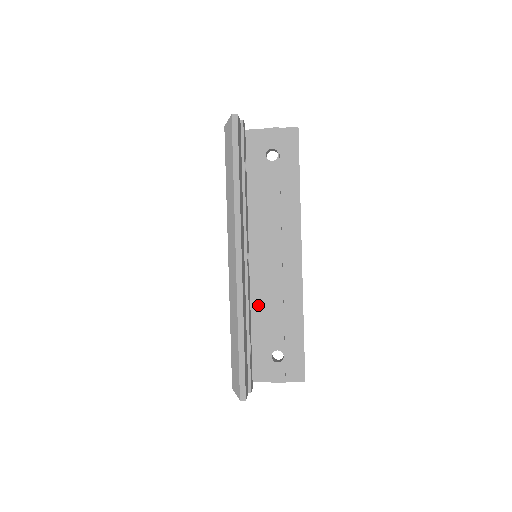
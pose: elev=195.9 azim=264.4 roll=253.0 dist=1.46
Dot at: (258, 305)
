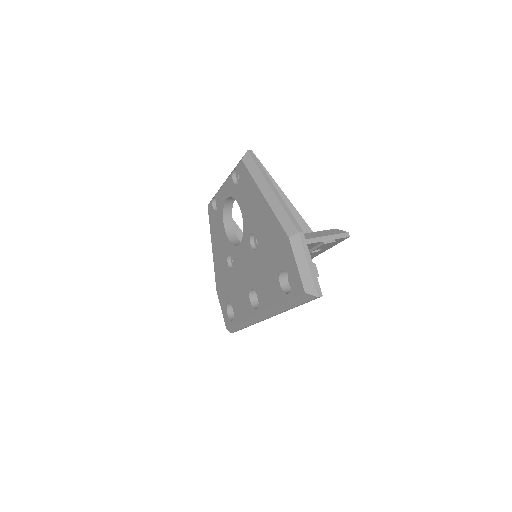
Dot at: occluded
